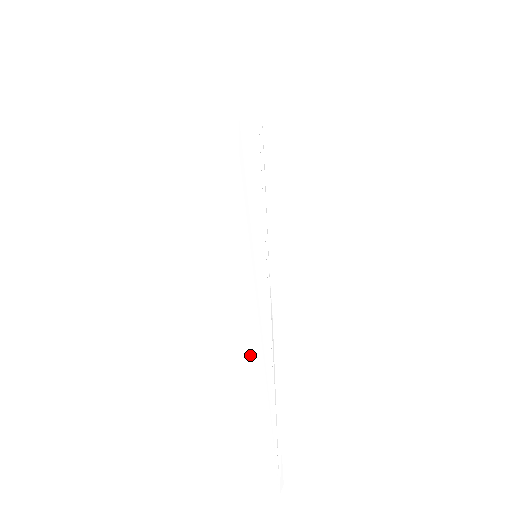
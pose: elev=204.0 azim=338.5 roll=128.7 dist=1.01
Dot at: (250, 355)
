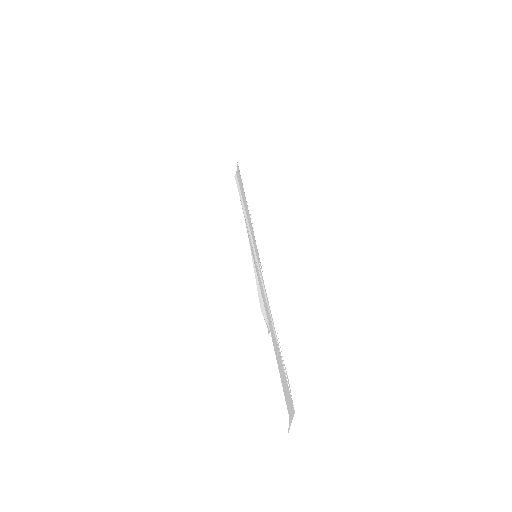
Dot at: (268, 325)
